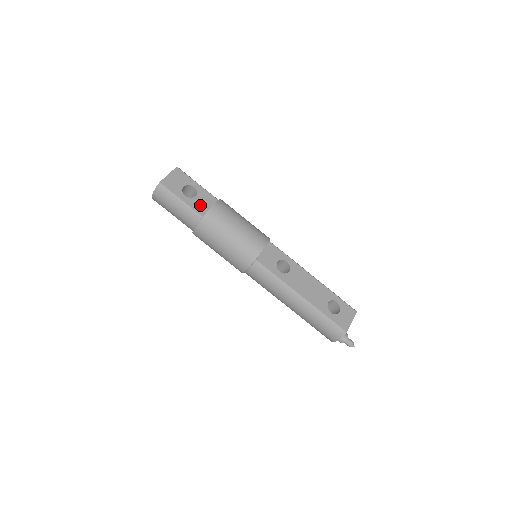
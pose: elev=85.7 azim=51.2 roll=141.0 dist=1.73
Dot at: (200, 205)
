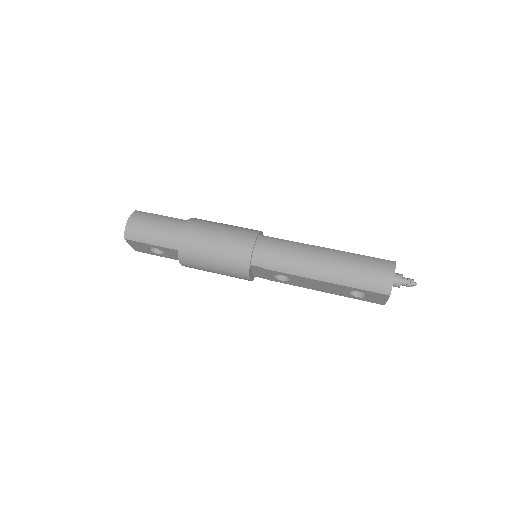
Dot at: occluded
